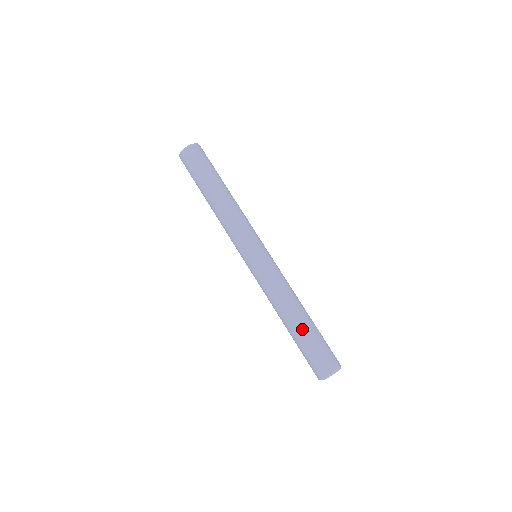
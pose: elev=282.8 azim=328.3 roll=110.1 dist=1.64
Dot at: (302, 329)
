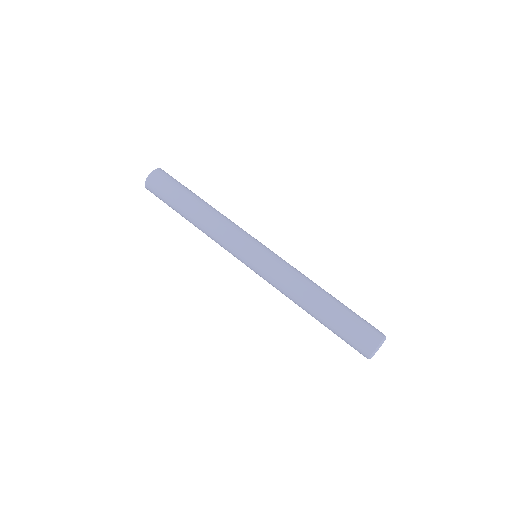
Dot at: (334, 306)
